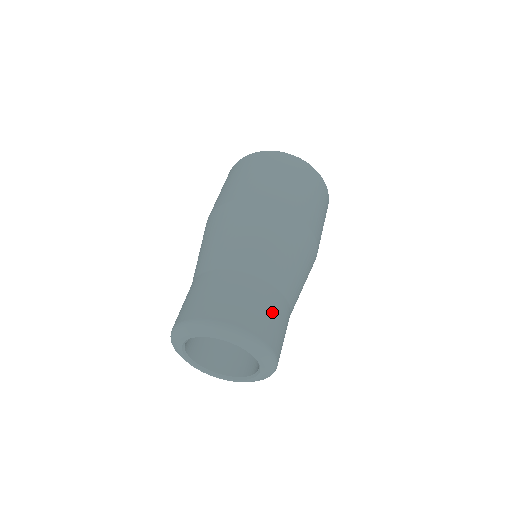
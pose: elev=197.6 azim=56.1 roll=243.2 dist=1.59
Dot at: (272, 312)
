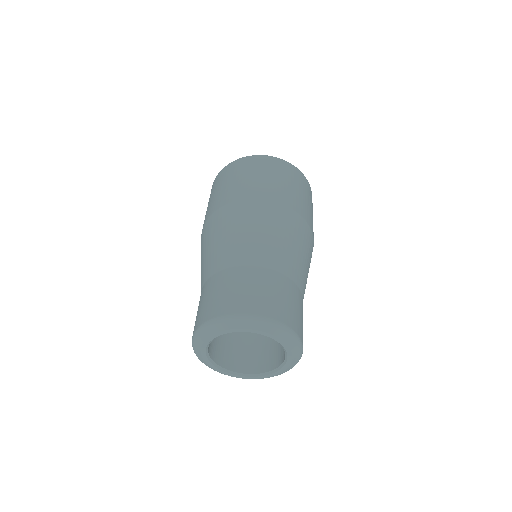
Dot at: (256, 287)
